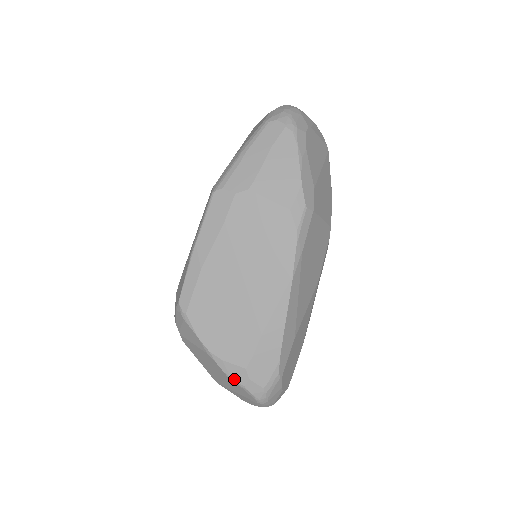
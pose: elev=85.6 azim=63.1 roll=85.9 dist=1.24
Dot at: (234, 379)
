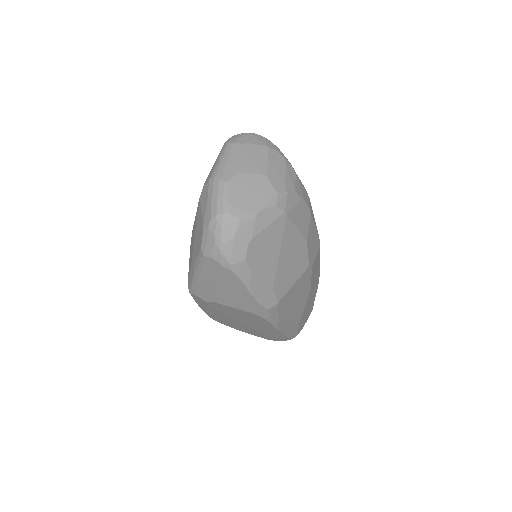
Dot at: occluded
